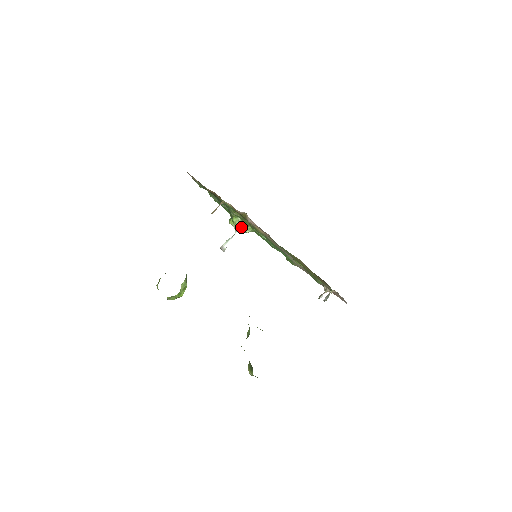
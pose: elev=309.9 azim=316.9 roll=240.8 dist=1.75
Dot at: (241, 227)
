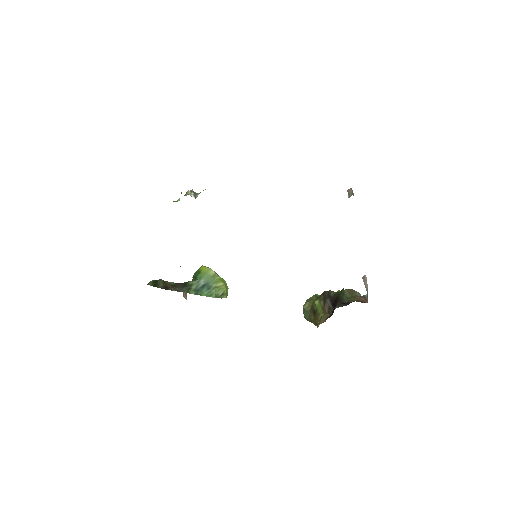
Dot at: (191, 191)
